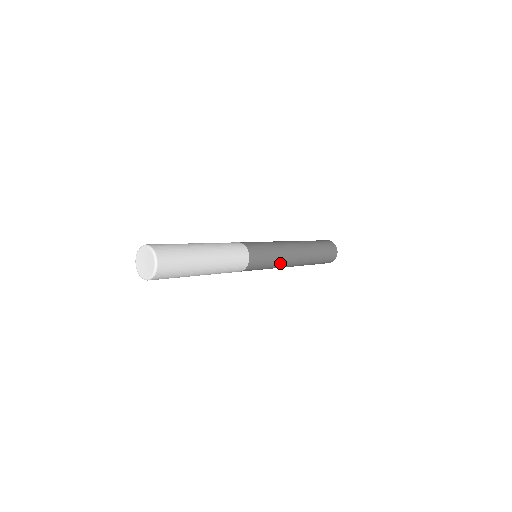
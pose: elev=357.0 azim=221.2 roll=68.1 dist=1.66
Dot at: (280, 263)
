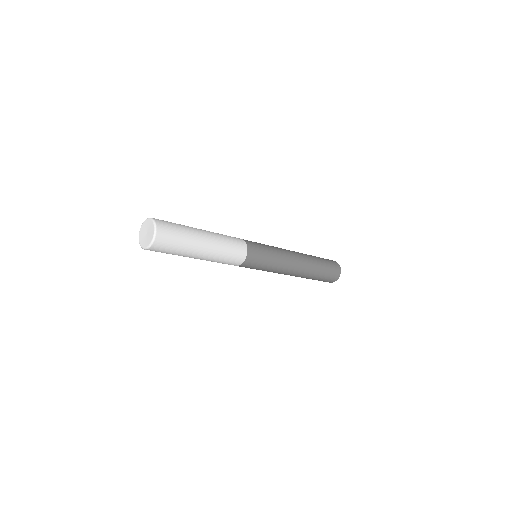
Dot at: (279, 267)
